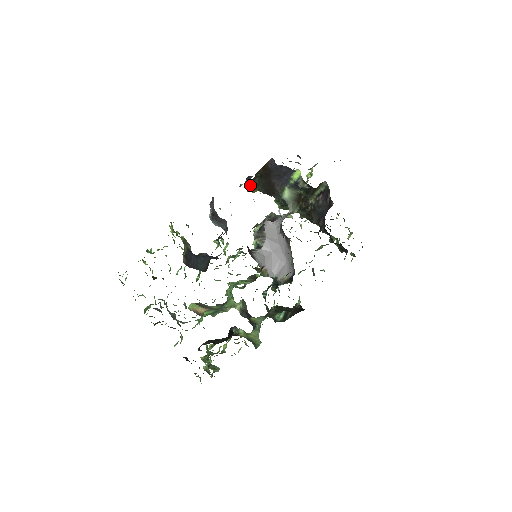
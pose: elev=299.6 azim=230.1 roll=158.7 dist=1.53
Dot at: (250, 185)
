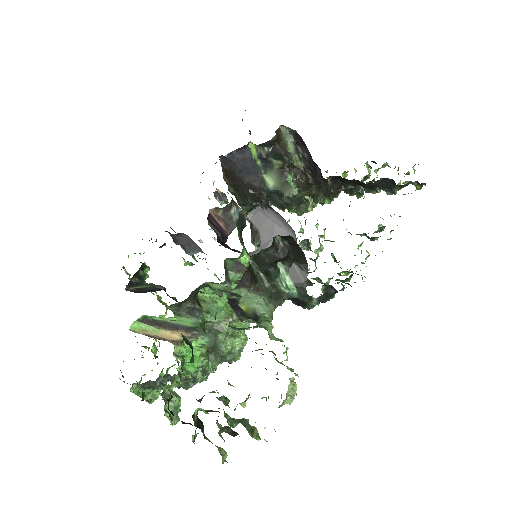
Dot at: occluded
